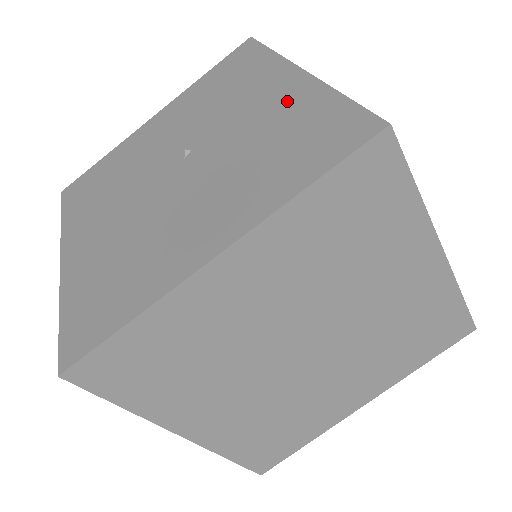
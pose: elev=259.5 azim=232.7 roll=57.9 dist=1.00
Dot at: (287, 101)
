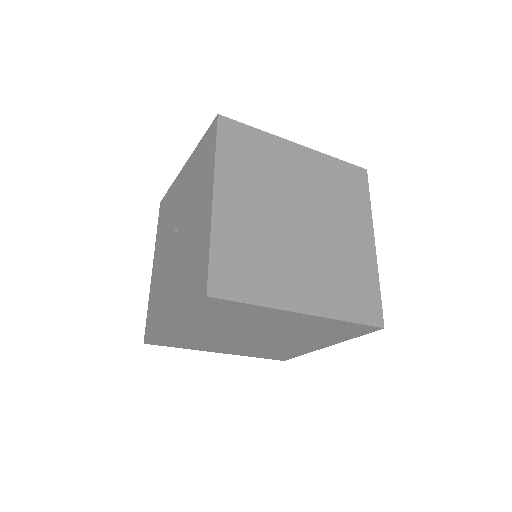
Dot at: (190, 170)
